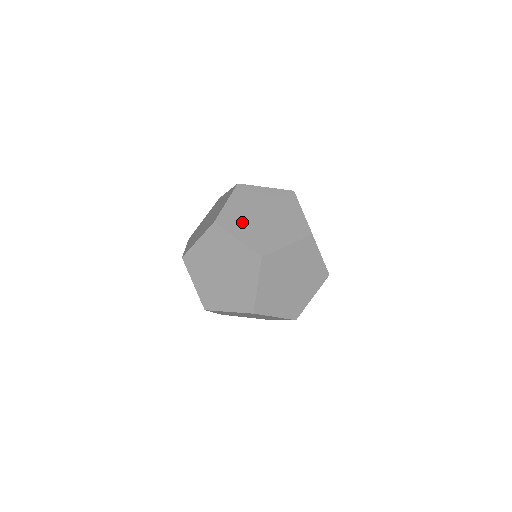
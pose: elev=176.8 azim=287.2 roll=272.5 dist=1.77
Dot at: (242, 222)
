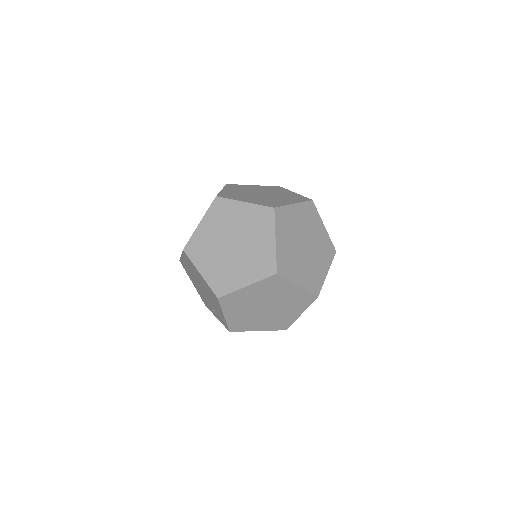
Dot at: (209, 252)
